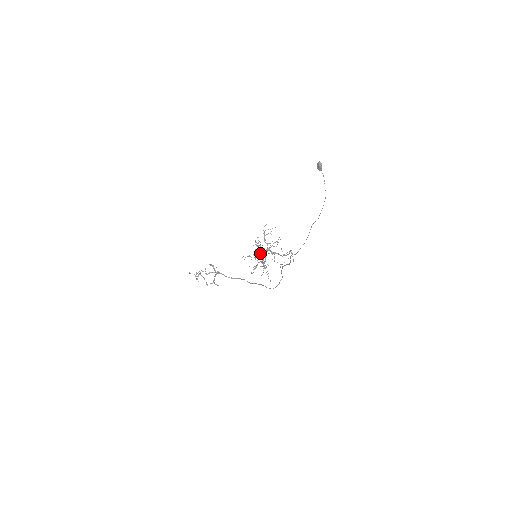
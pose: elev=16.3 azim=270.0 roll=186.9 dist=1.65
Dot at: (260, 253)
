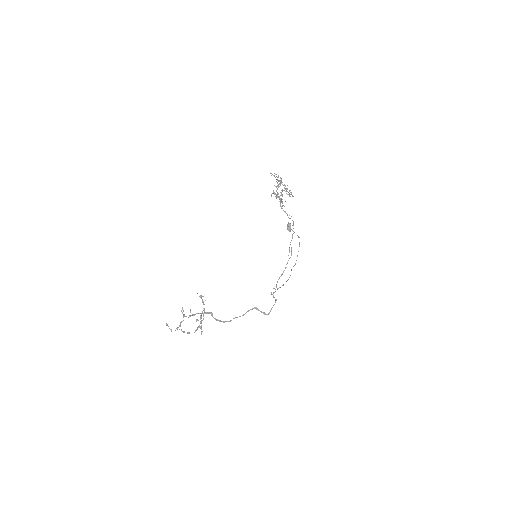
Dot at: (277, 195)
